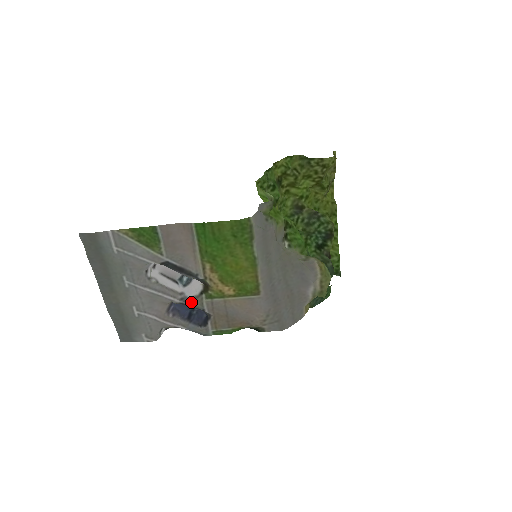
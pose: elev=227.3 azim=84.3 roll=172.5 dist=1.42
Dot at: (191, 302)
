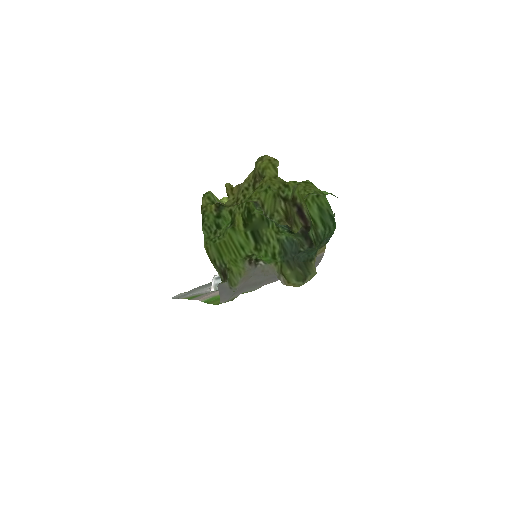
Dot at: occluded
